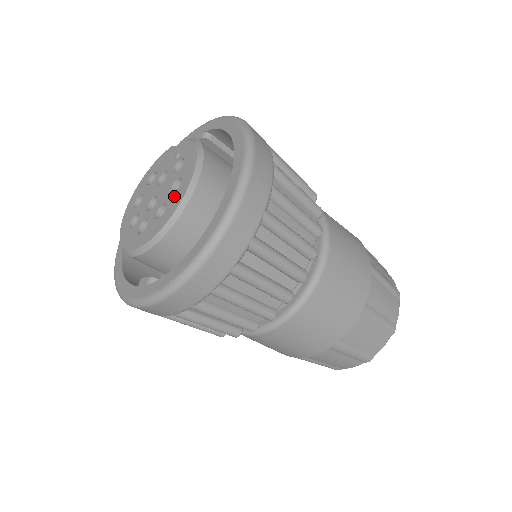
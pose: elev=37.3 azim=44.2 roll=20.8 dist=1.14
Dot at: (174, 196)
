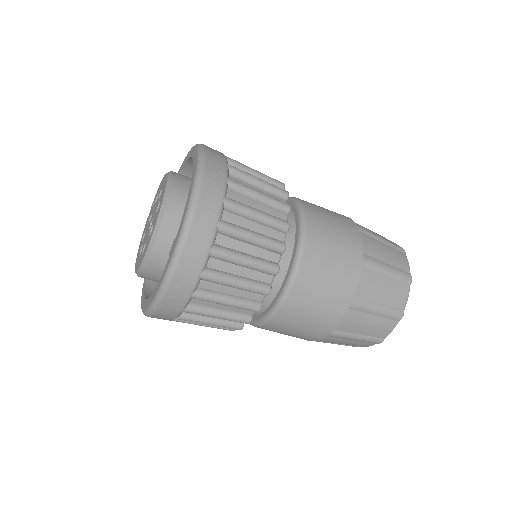
Dot at: (162, 192)
